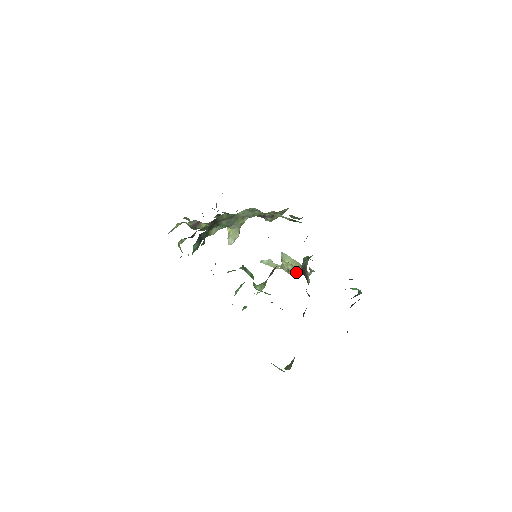
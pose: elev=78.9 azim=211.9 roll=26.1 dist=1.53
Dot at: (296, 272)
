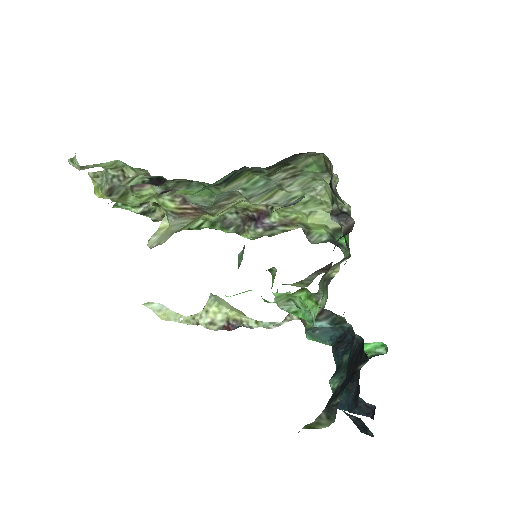
Dot at: (223, 328)
